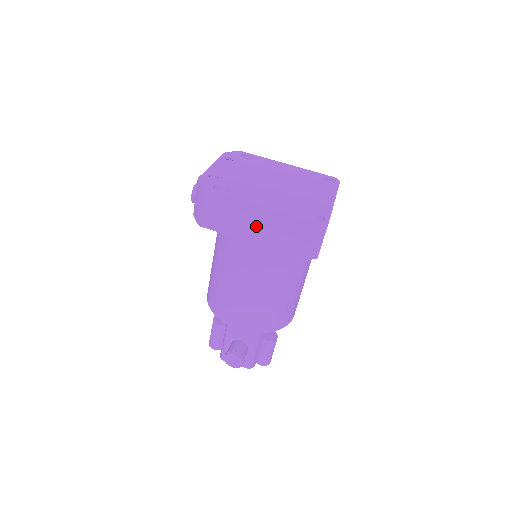
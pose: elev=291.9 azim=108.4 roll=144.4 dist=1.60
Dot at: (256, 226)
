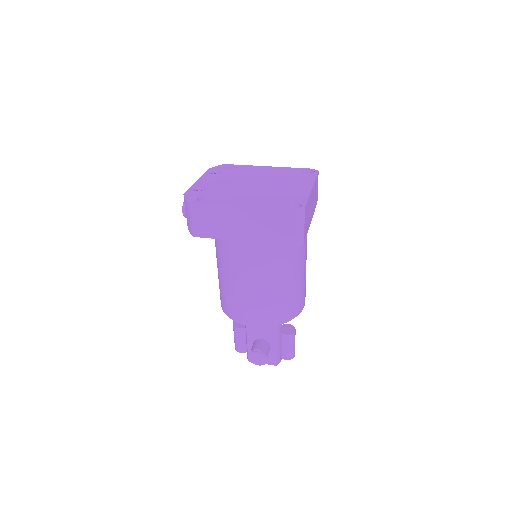
Dot at: (241, 226)
